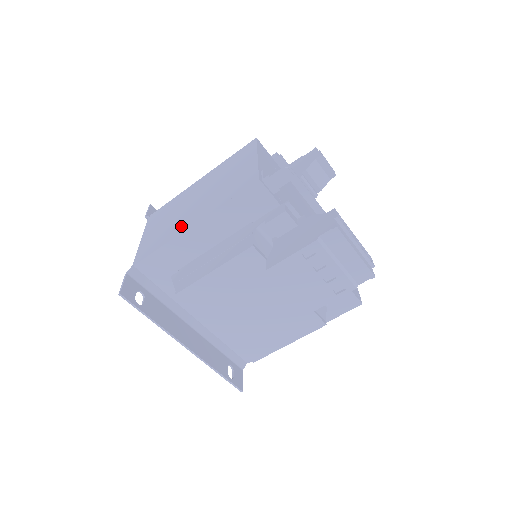
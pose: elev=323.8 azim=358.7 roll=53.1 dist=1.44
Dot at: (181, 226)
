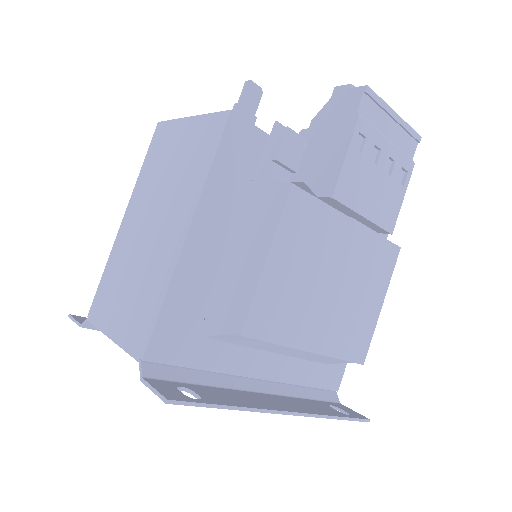
Dot at: (168, 254)
